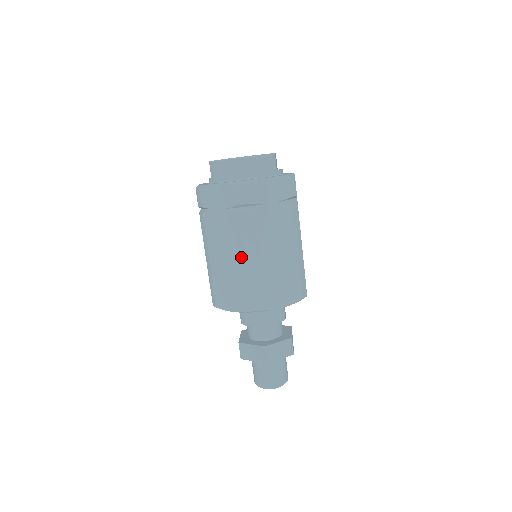
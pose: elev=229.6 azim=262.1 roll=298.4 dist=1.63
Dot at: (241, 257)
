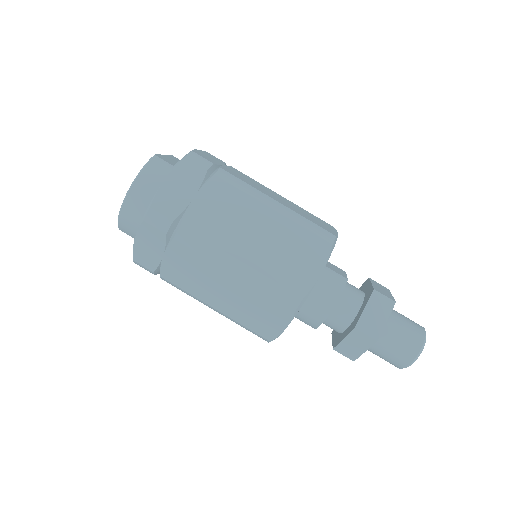
Dot at: (226, 275)
